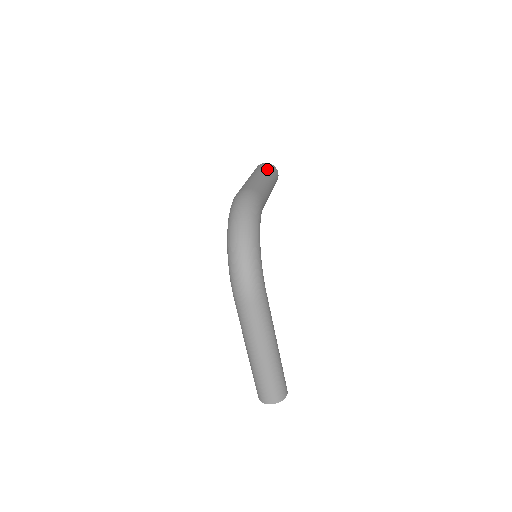
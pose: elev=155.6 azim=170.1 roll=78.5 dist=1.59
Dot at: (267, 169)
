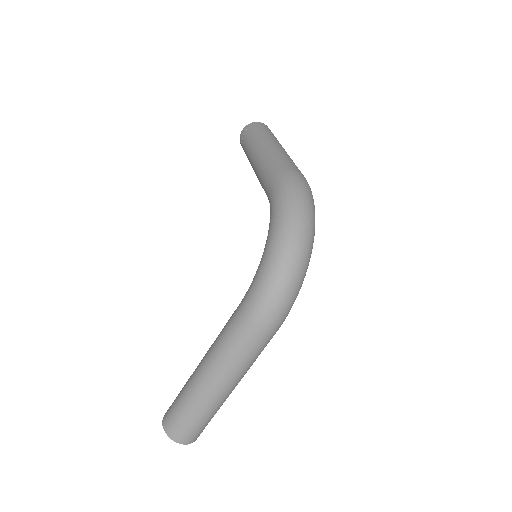
Dot at: occluded
